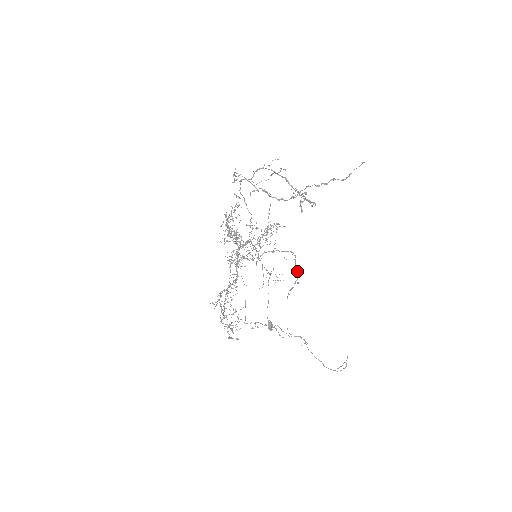
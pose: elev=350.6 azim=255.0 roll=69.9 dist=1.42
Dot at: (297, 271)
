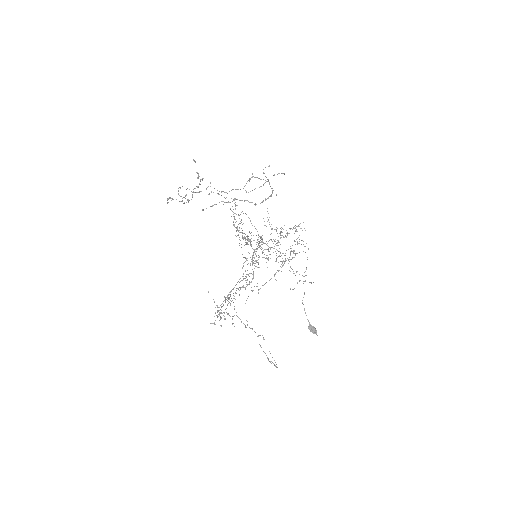
Dot at: occluded
